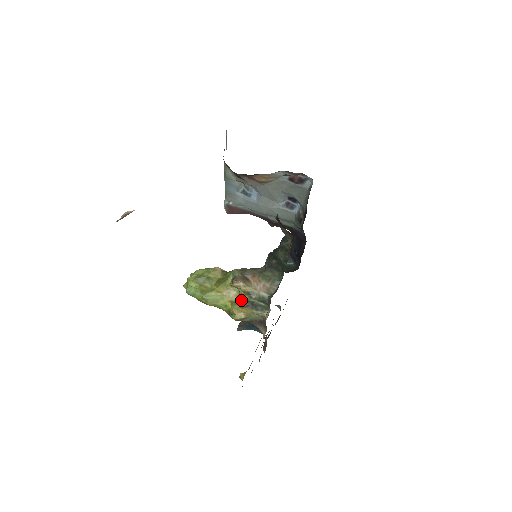
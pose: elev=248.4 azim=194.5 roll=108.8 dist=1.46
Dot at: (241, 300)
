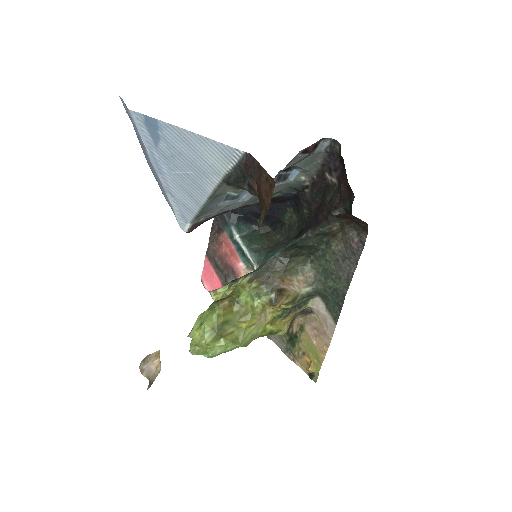
Dot at: (279, 313)
